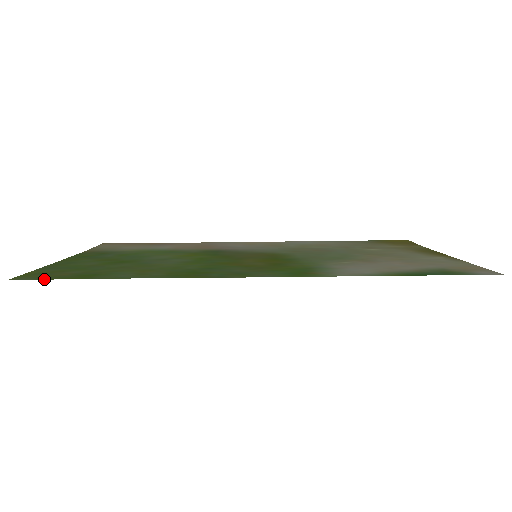
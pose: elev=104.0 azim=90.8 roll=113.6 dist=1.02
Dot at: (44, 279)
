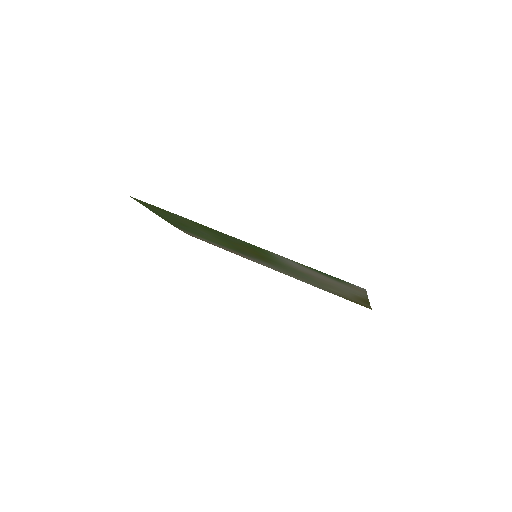
Dot at: occluded
